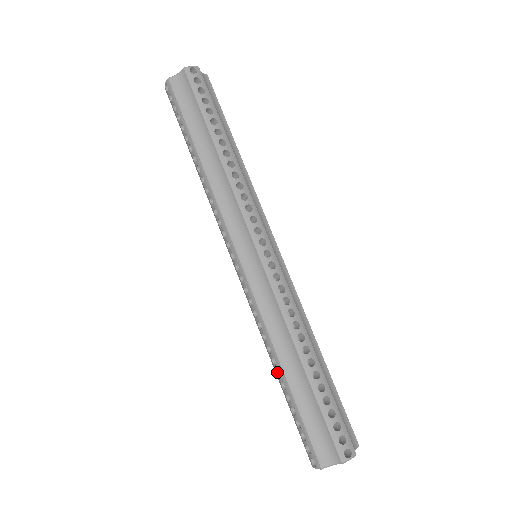
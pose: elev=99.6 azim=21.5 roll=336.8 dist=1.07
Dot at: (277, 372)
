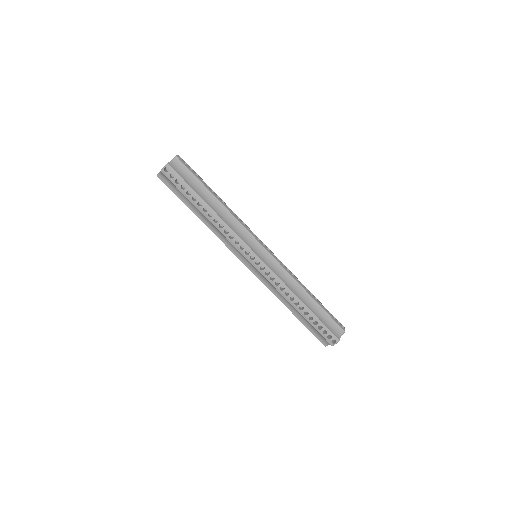
Dot at: occluded
